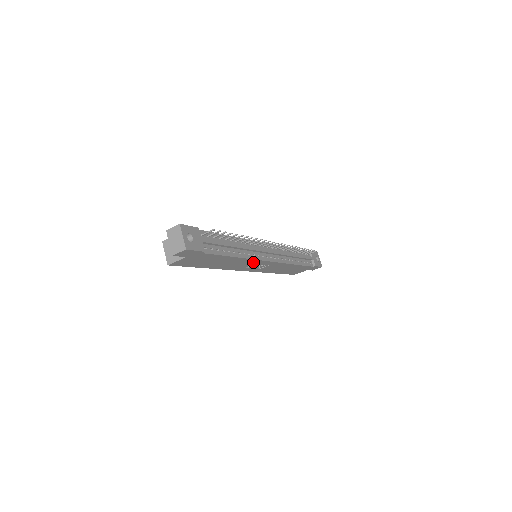
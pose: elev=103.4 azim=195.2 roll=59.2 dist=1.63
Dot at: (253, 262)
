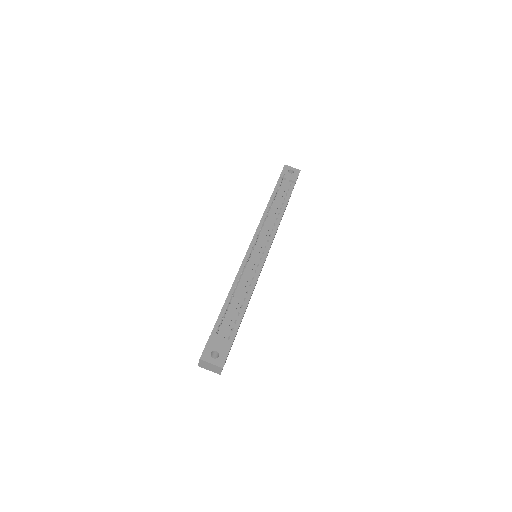
Dot at: occluded
